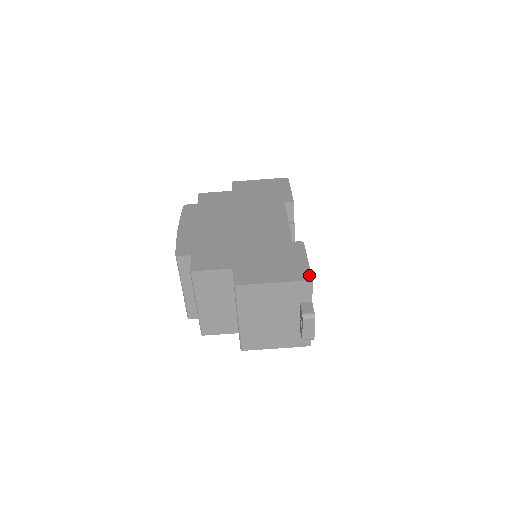
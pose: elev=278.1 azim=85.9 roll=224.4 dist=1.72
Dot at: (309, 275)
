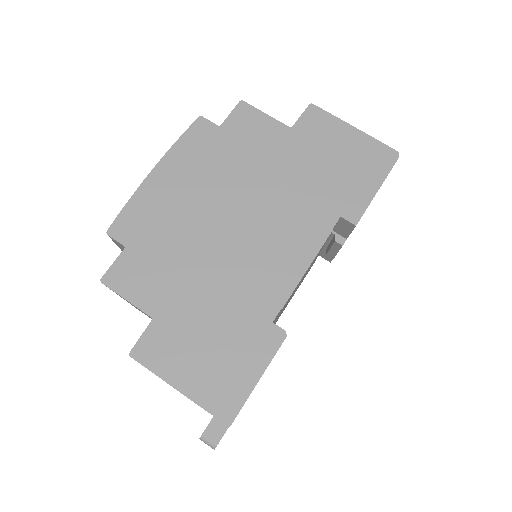
Dot at: (233, 414)
